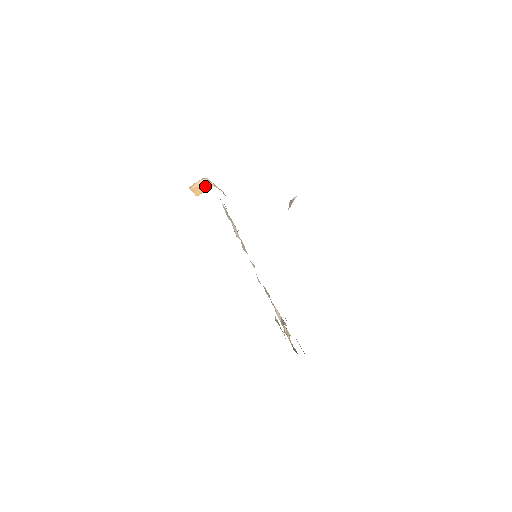
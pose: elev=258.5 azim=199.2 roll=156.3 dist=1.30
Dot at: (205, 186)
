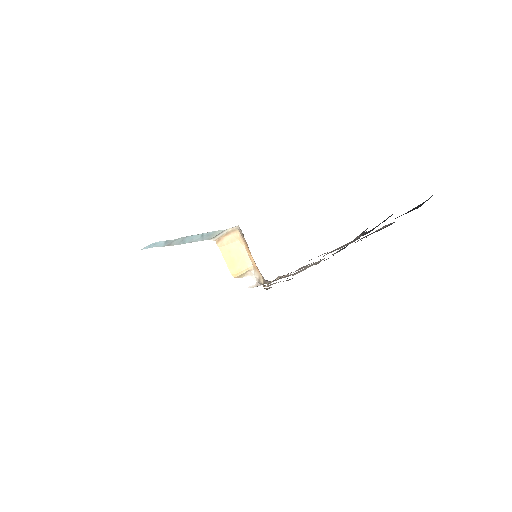
Dot at: (247, 278)
